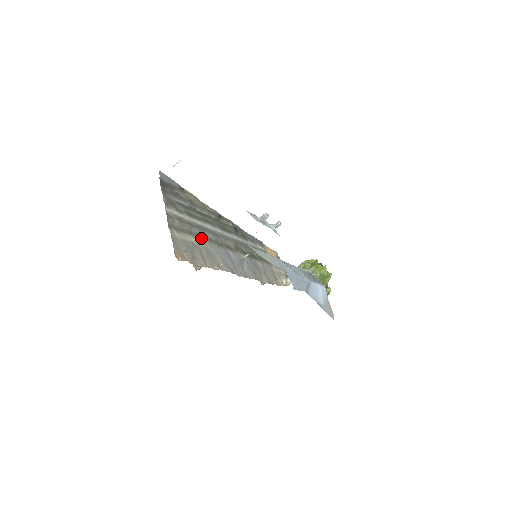
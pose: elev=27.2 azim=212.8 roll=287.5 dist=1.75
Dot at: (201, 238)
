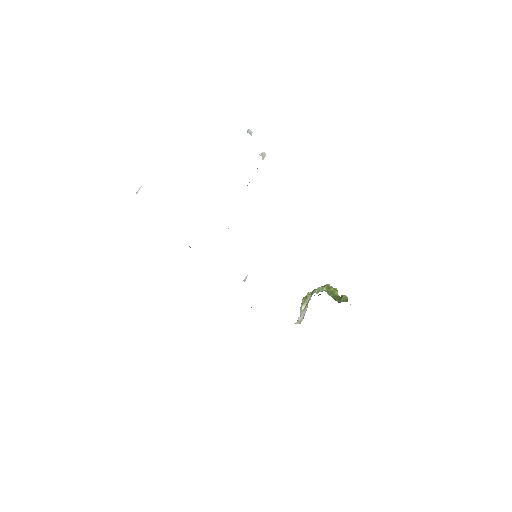
Dot at: occluded
